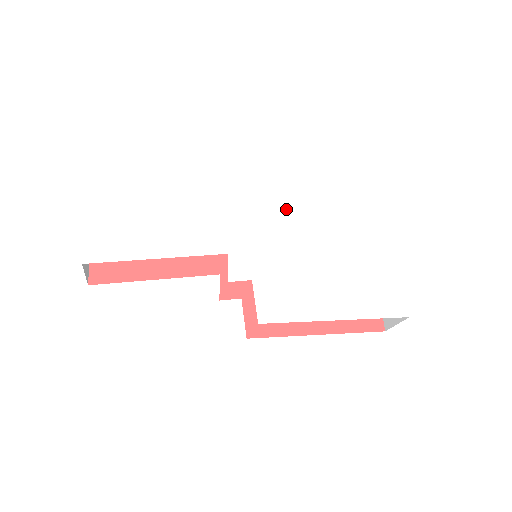
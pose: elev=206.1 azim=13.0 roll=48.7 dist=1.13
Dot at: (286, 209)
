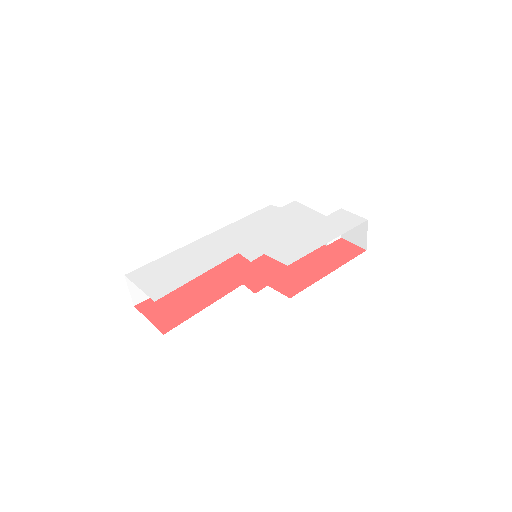
Dot at: (252, 223)
